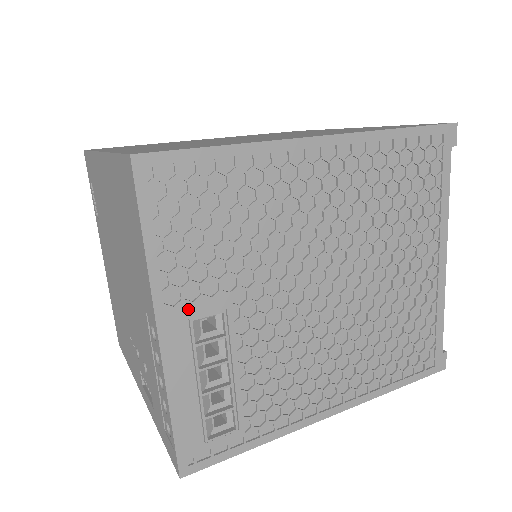
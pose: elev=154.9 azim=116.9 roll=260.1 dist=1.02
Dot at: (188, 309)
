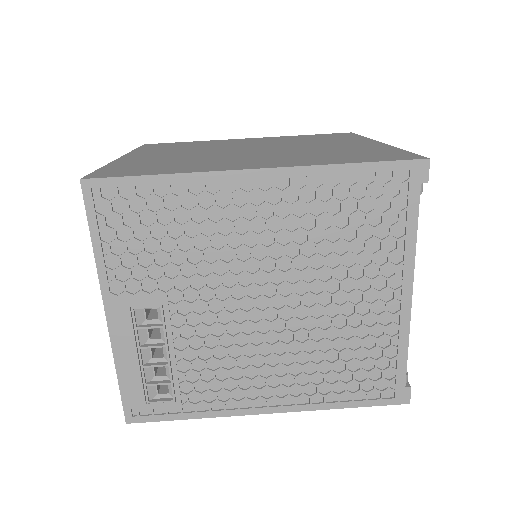
Dot at: (129, 300)
